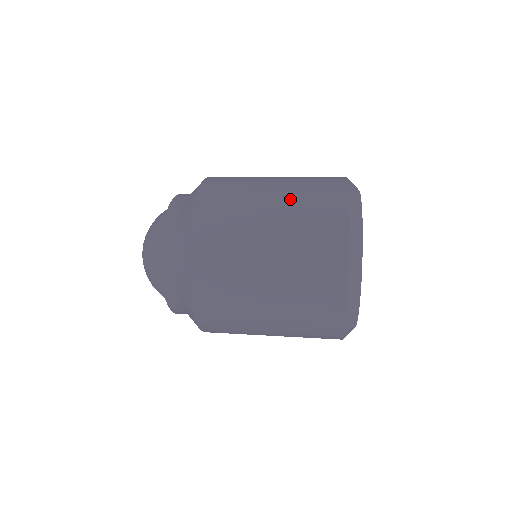
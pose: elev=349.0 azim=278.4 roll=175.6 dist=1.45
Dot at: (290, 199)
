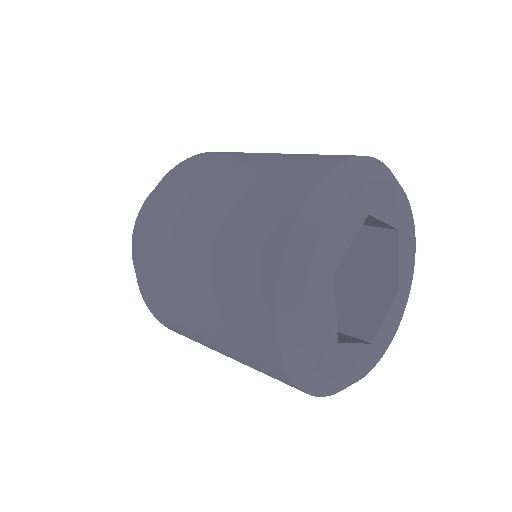
Dot at: (276, 158)
